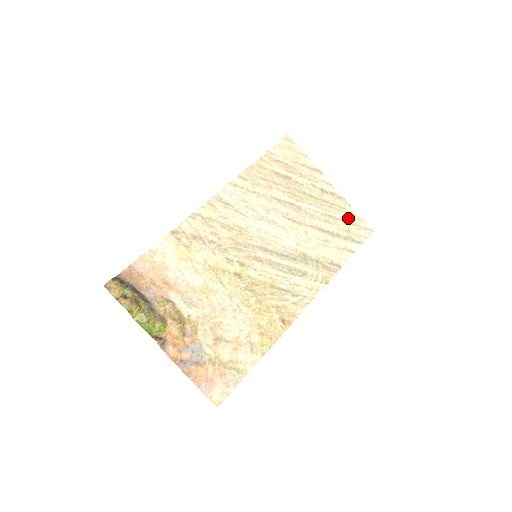
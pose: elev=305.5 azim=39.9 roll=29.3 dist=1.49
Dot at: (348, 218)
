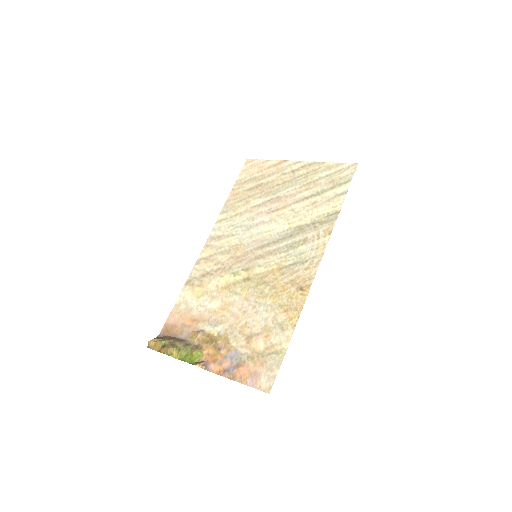
Dot at: (327, 172)
